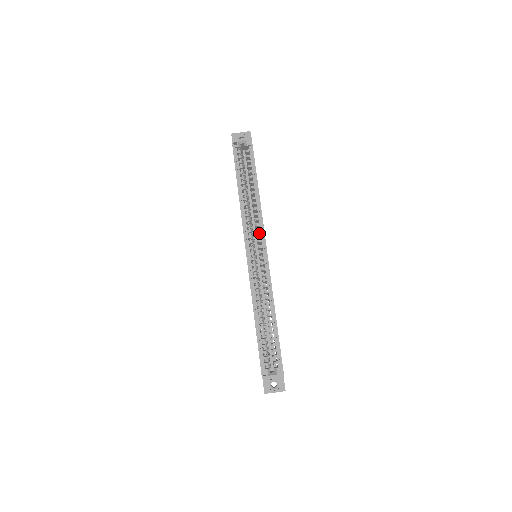
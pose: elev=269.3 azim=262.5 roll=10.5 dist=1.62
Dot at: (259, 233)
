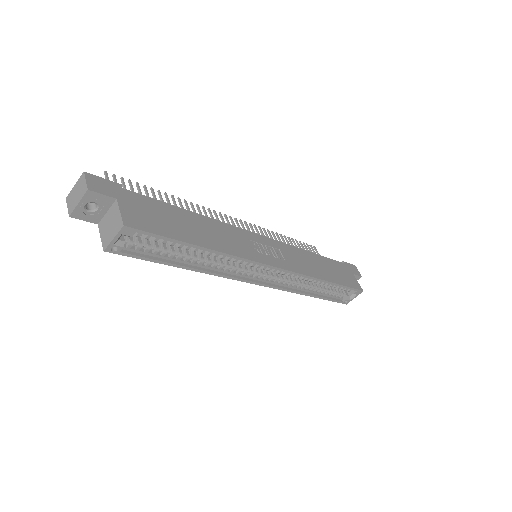
Dot at: occluded
